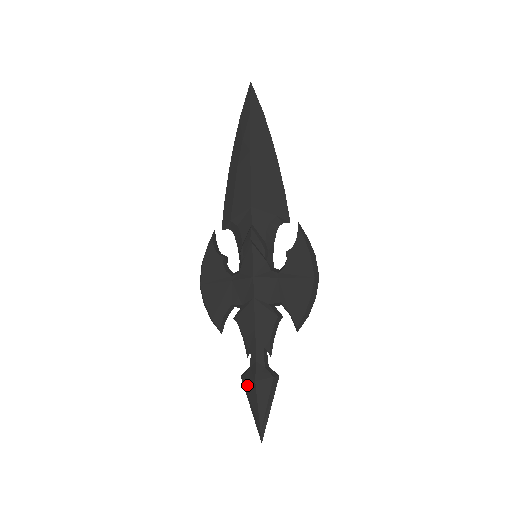
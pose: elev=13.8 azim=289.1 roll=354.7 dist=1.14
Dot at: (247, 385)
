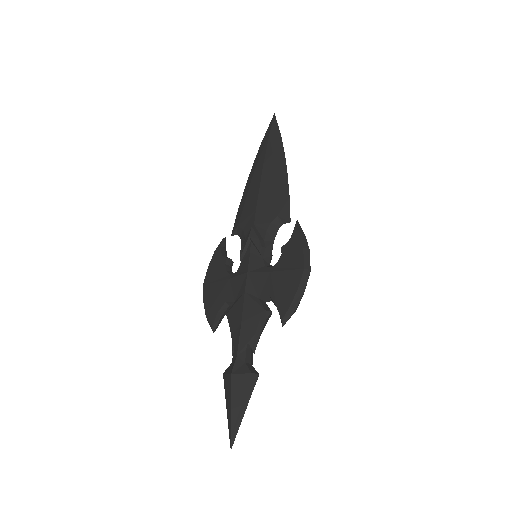
Dot at: (225, 382)
